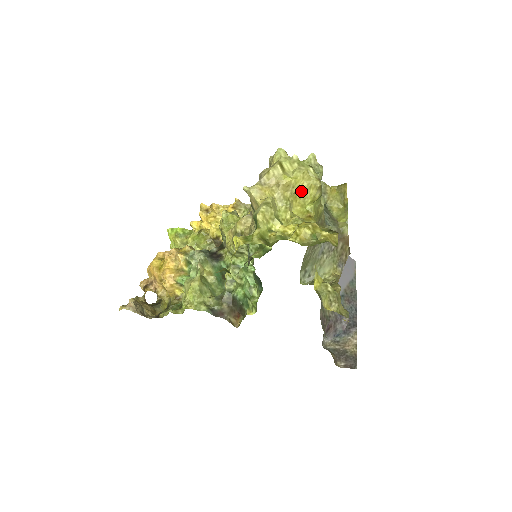
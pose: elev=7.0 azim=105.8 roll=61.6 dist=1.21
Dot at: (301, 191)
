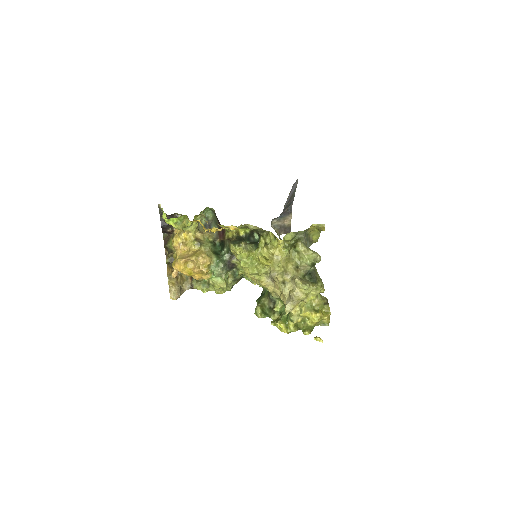
Dot at: occluded
